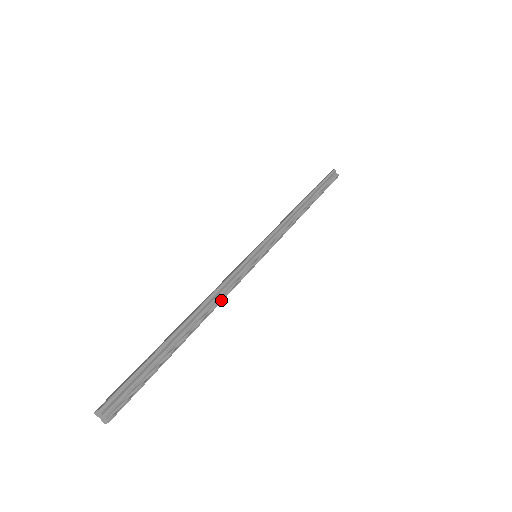
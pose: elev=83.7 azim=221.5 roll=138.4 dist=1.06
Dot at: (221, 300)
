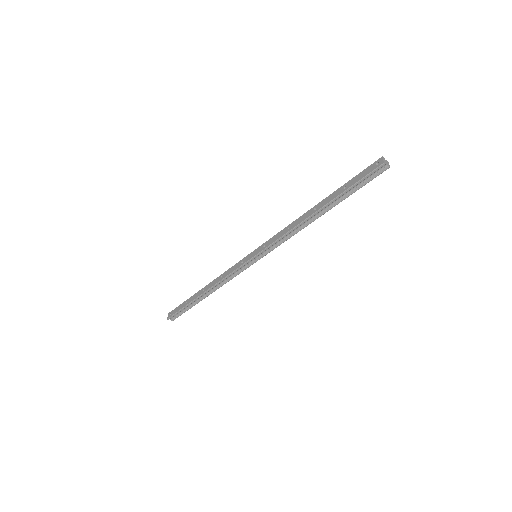
Dot at: occluded
